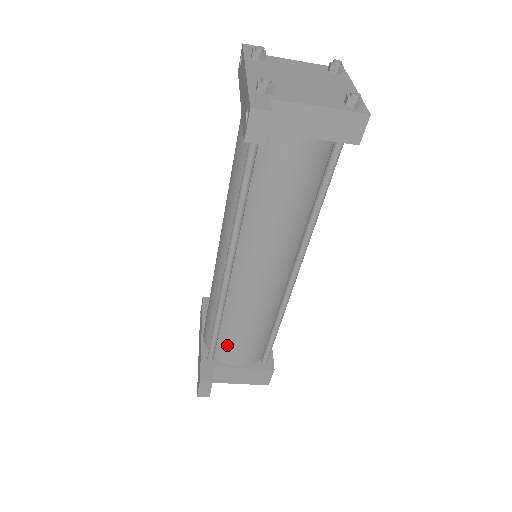
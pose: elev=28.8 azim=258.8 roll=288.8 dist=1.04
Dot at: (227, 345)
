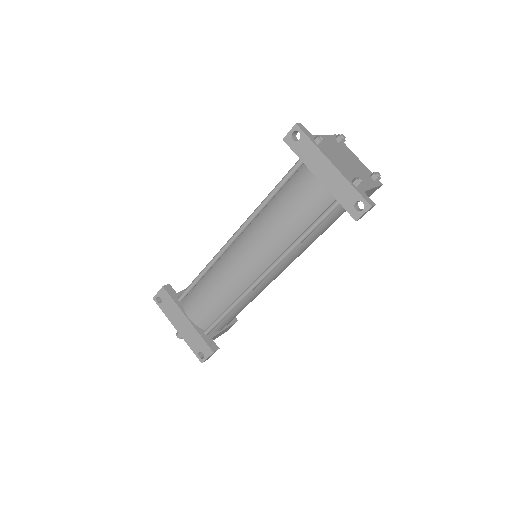
Dot at: (226, 320)
